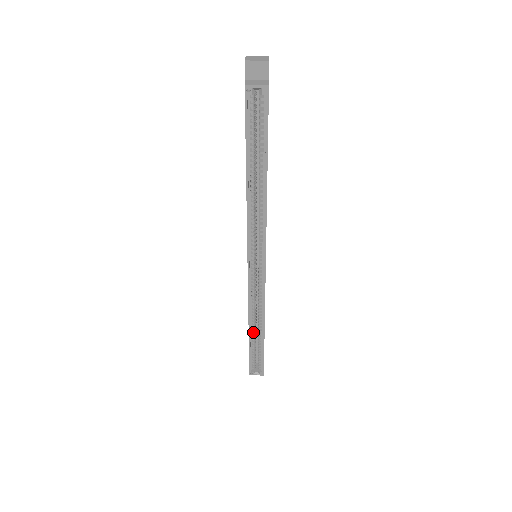
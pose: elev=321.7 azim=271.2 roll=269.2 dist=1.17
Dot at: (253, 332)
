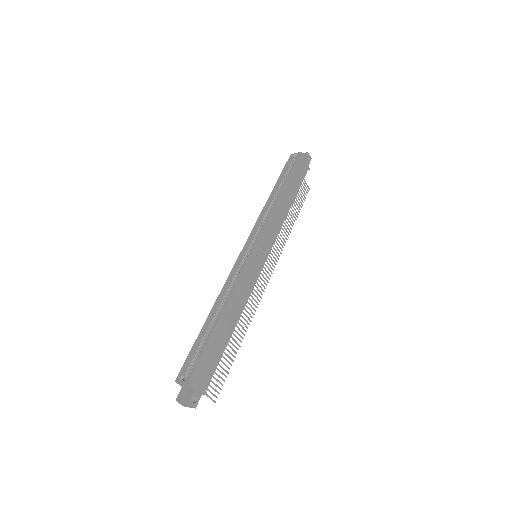
Dot at: (213, 318)
